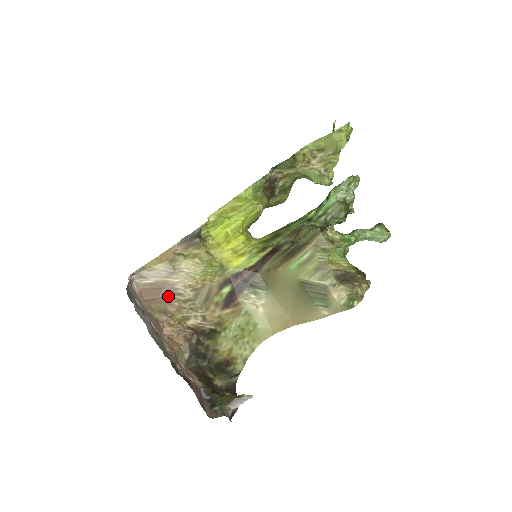
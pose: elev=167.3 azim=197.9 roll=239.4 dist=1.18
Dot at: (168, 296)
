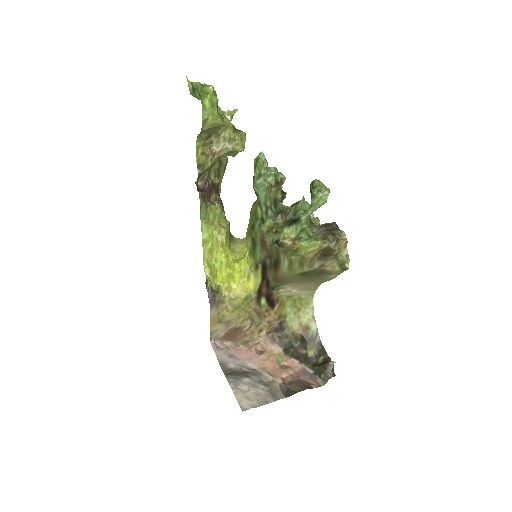
Dot at: (239, 333)
